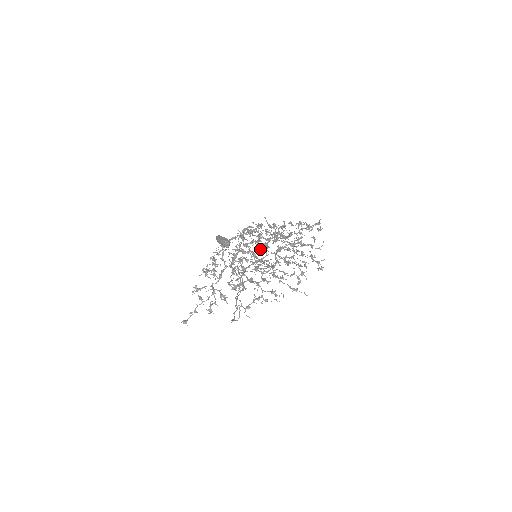
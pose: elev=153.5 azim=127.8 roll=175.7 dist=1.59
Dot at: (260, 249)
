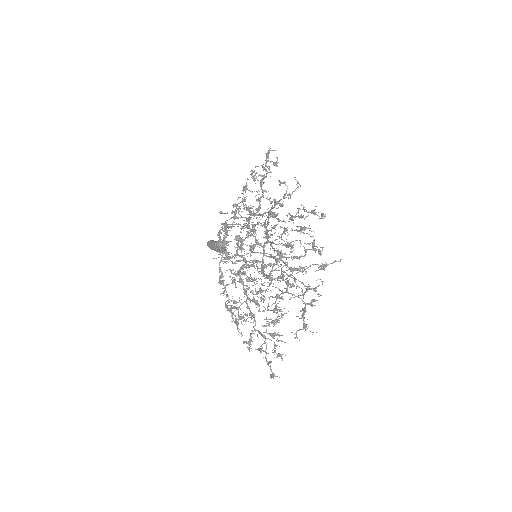
Dot at: occluded
